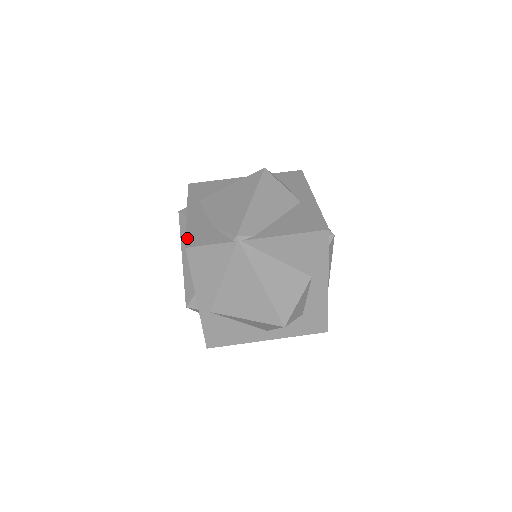
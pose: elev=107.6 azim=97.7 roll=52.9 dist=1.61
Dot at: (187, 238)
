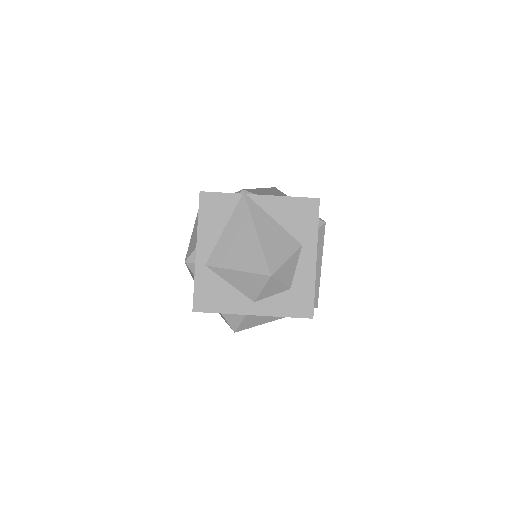
Dot at: occluded
